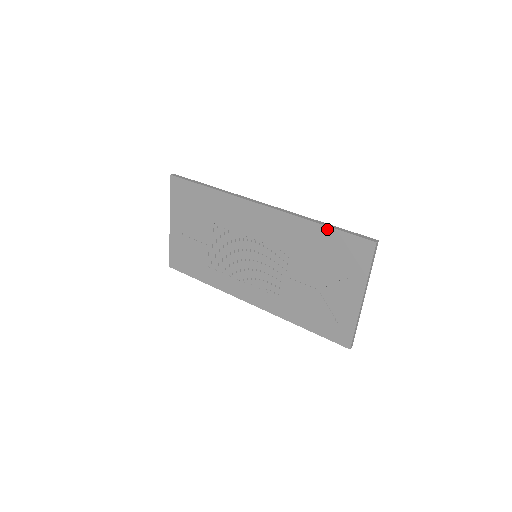
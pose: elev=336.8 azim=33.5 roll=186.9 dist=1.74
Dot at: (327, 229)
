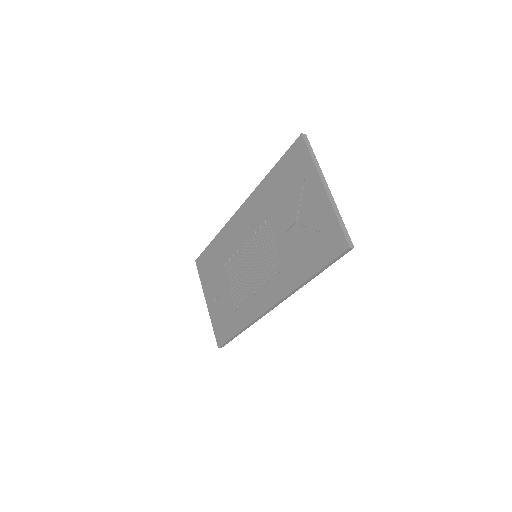
Dot at: (275, 169)
